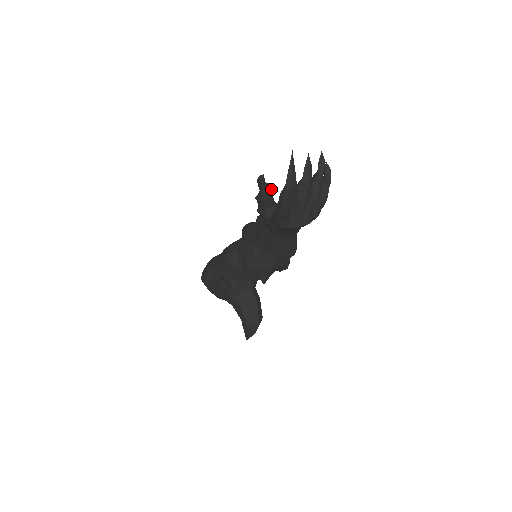
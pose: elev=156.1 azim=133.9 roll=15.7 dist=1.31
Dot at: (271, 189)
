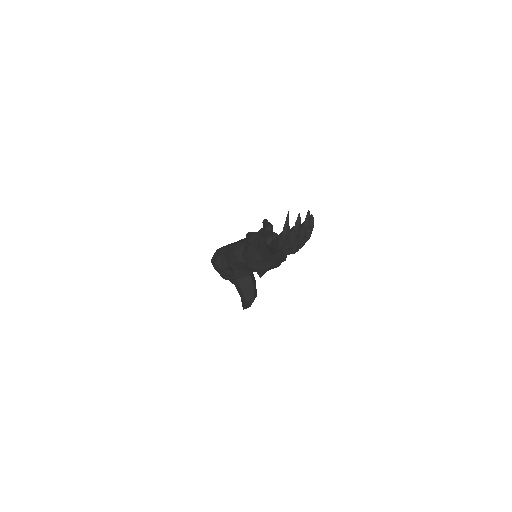
Dot at: (272, 227)
